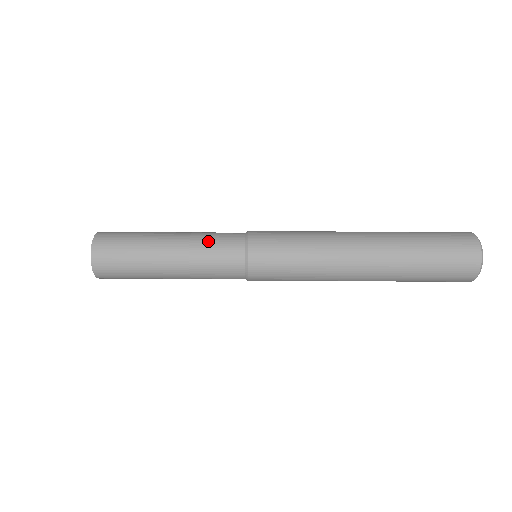
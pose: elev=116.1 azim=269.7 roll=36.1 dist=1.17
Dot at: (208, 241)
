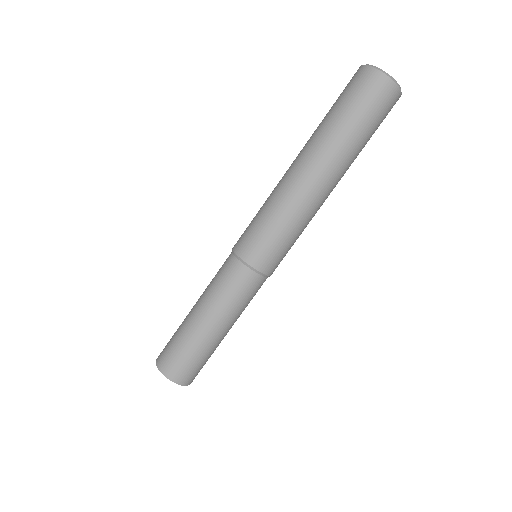
Dot at: (241, 303)
